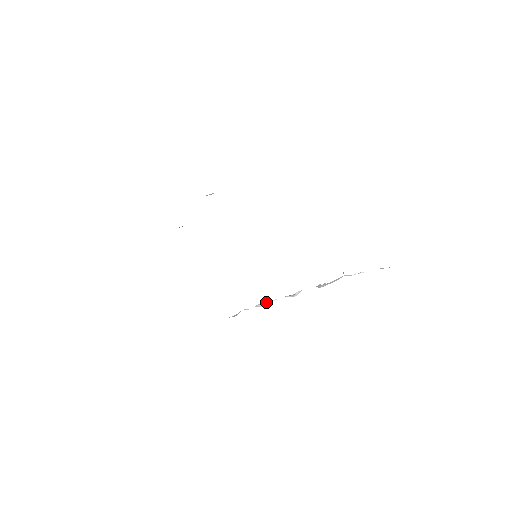
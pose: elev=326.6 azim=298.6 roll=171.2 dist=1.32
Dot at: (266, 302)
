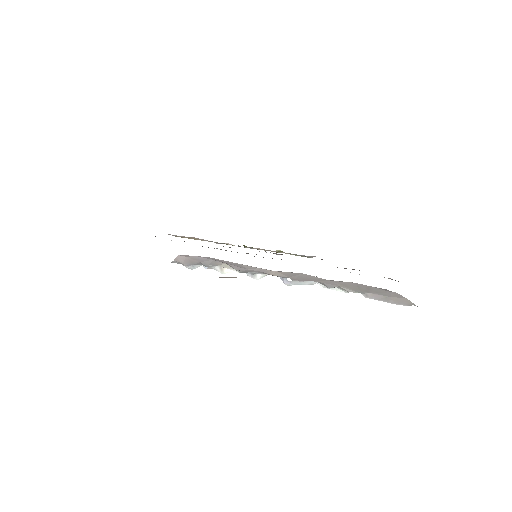
Dot at: (225, 268)
